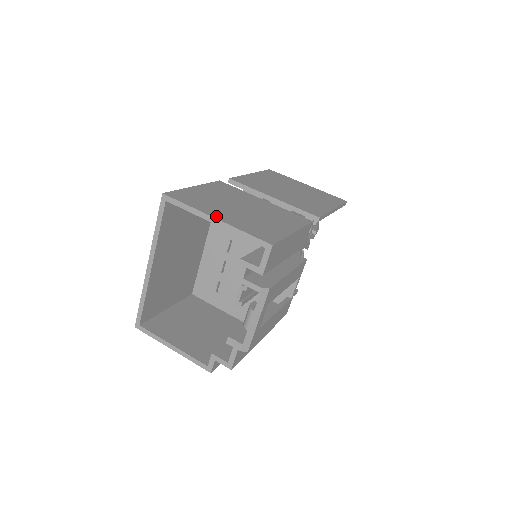
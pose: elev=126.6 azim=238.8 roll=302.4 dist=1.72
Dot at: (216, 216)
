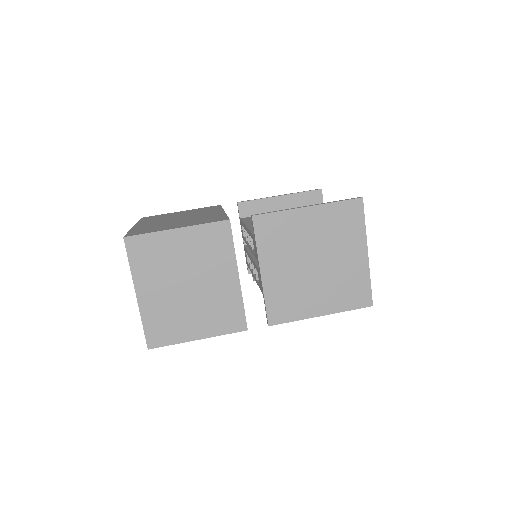
Dot at: (140, 293)
